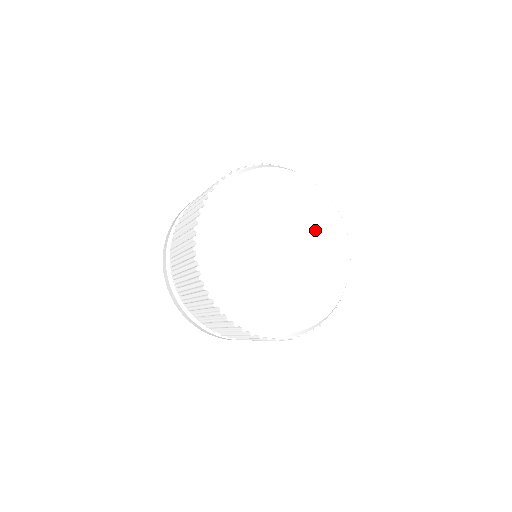
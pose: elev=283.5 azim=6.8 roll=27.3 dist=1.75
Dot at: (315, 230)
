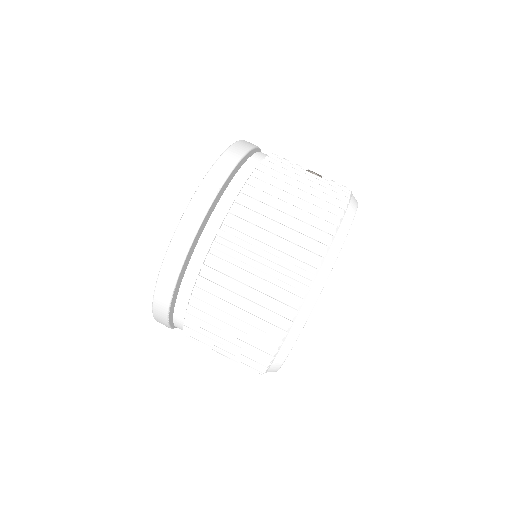
Dot at: occluded
